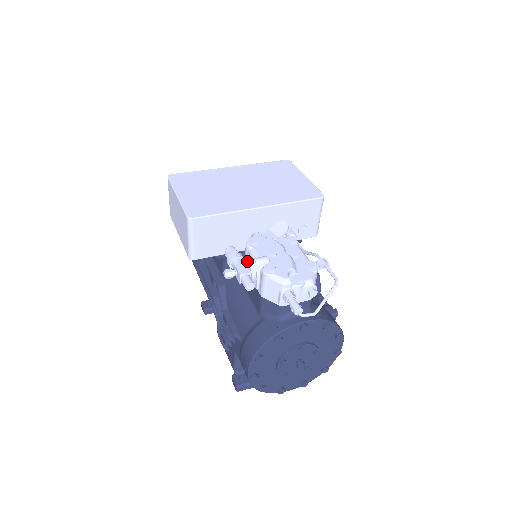
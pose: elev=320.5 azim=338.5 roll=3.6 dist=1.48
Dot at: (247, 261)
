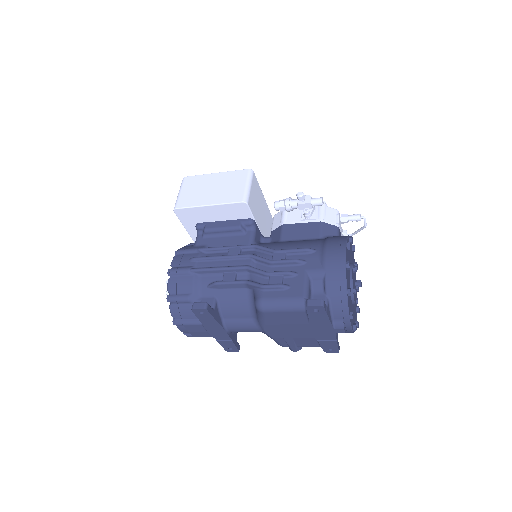
Dot at: occluded
